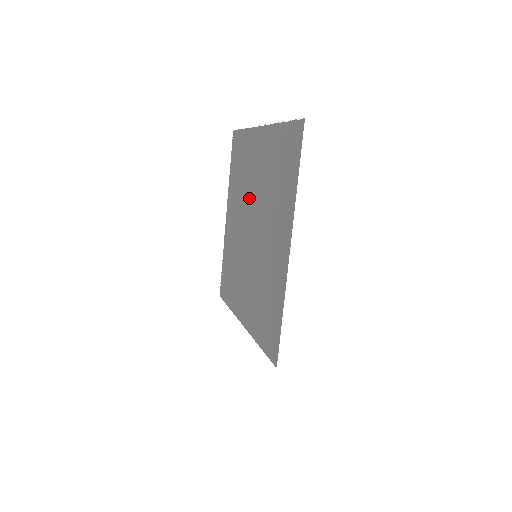
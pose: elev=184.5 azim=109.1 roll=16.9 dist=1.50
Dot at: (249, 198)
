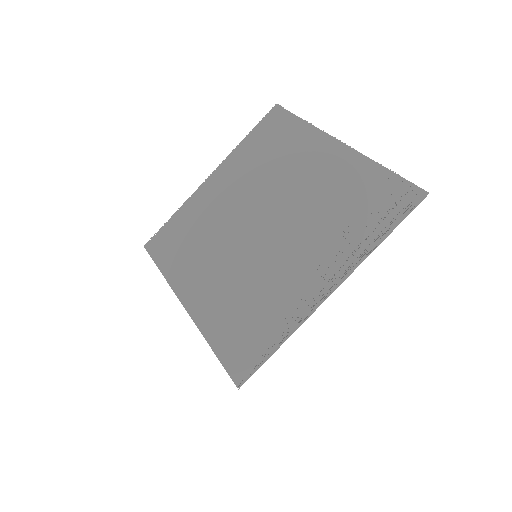
Dot at: (274, 191)
